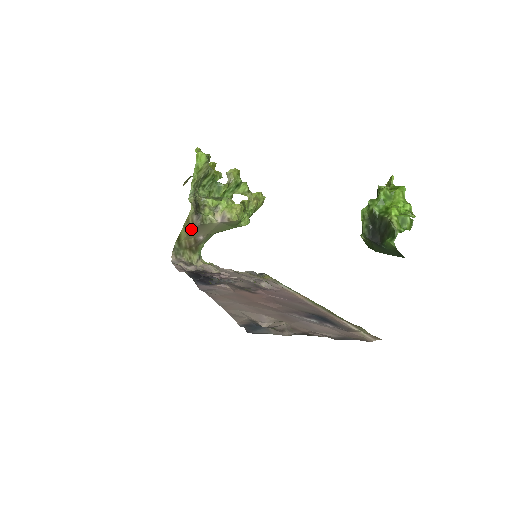
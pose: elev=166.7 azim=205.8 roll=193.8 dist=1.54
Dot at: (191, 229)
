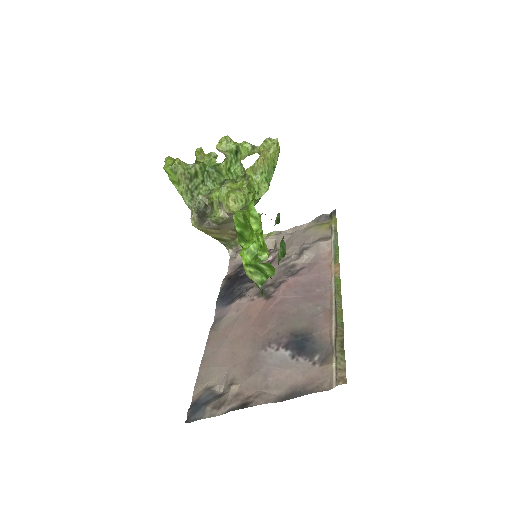
Dot at: (216, 230)
